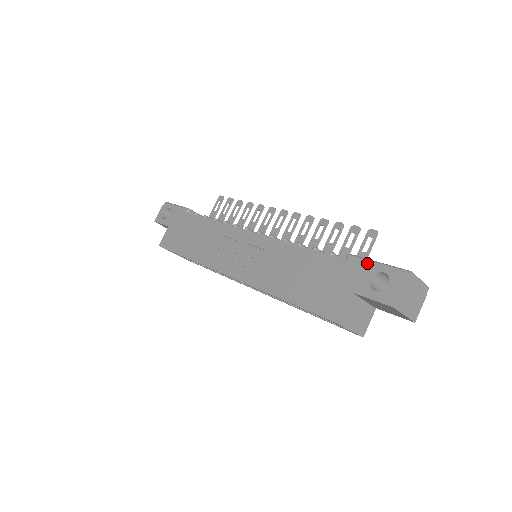
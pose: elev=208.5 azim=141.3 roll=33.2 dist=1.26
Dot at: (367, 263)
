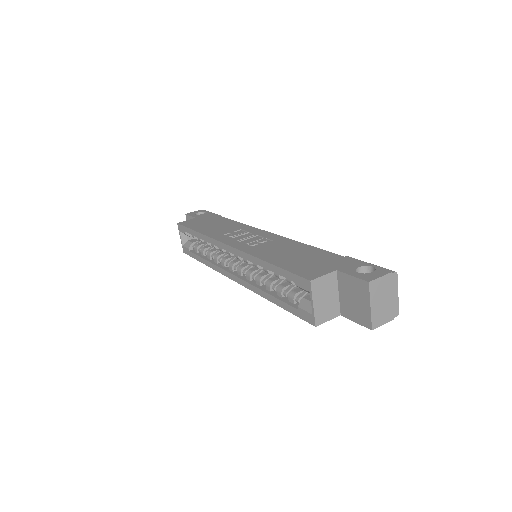
Dot at: (361, 261)
